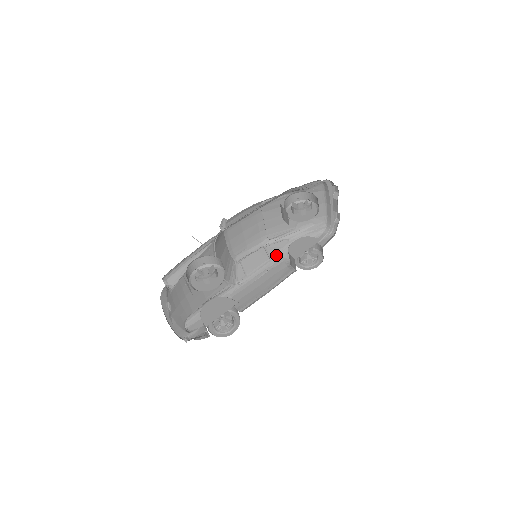
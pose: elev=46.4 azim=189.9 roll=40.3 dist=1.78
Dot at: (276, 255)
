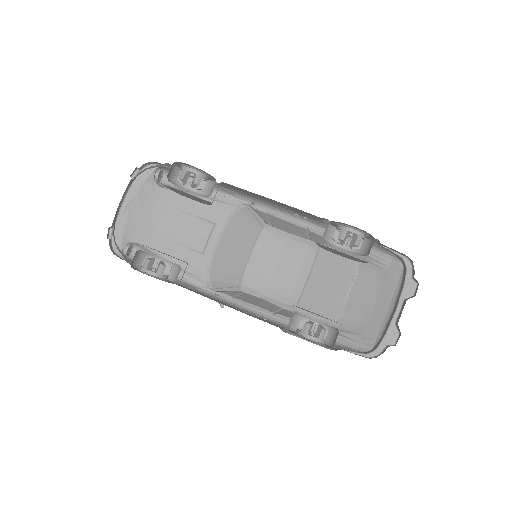
Dot at: (284, 319)
